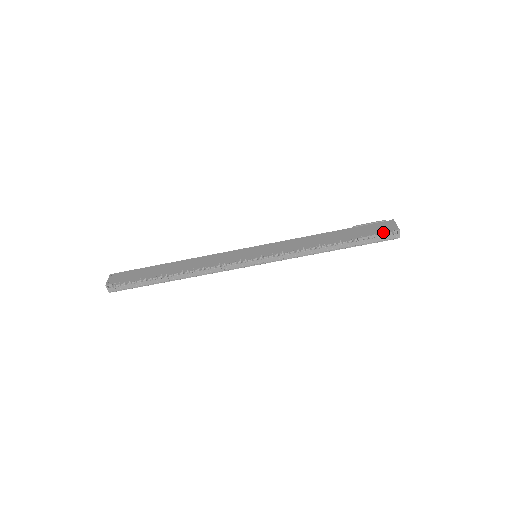
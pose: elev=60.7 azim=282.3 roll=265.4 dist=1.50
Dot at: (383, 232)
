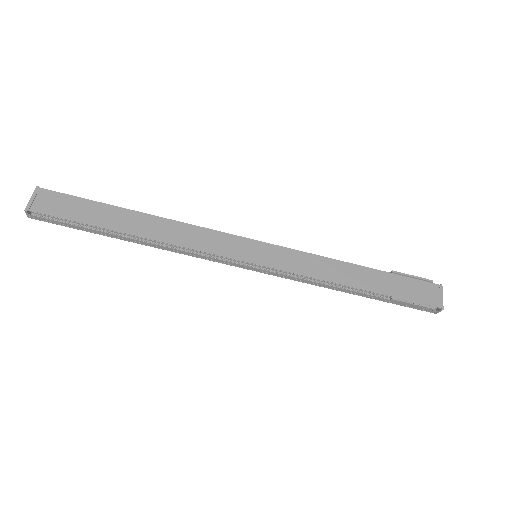
Dot at: (424, 304)
